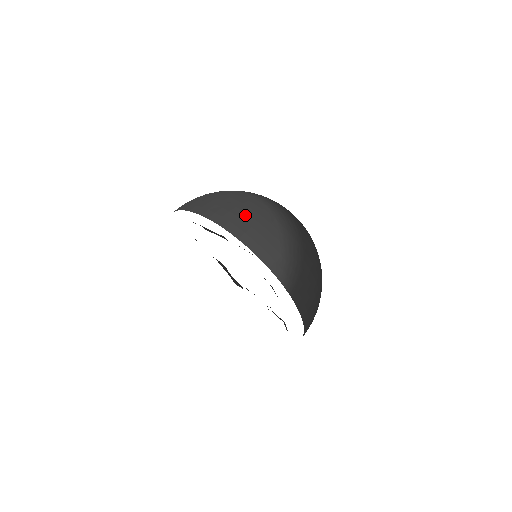
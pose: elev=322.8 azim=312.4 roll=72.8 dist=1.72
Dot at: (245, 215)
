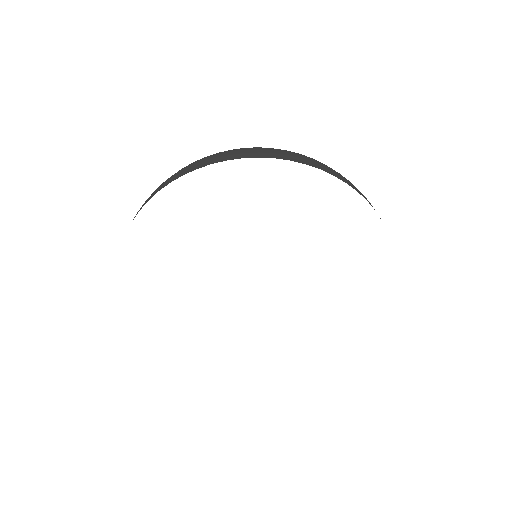
Dot at: (294, 152)
